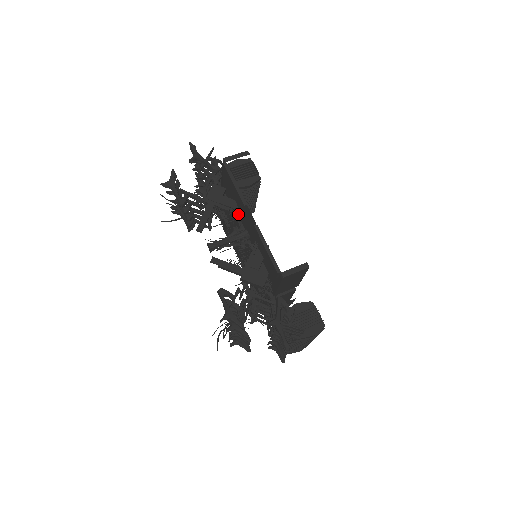
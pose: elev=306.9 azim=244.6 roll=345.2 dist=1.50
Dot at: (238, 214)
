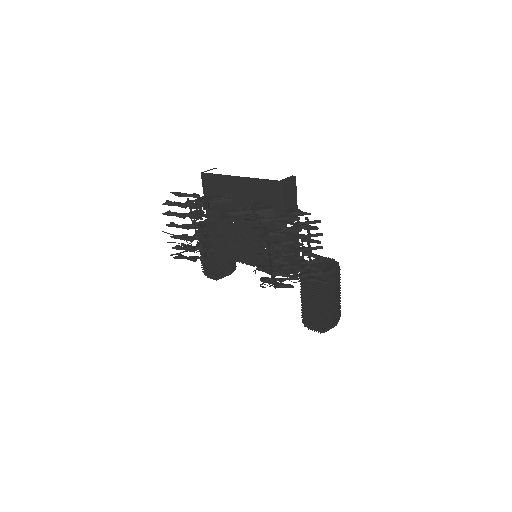
Dot at: (228, 198)
